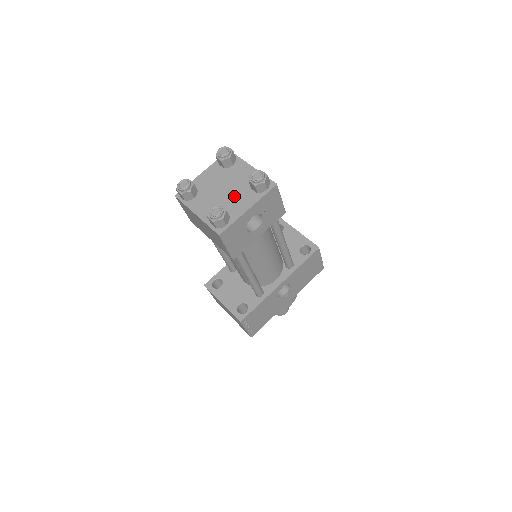
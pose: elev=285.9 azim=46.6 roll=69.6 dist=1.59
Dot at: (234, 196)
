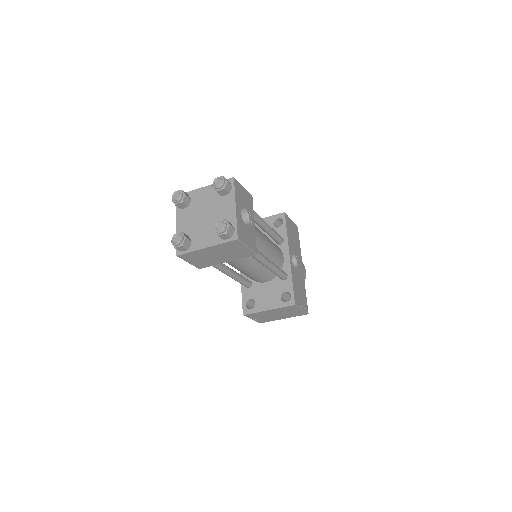
Dot at: (216, 212)
